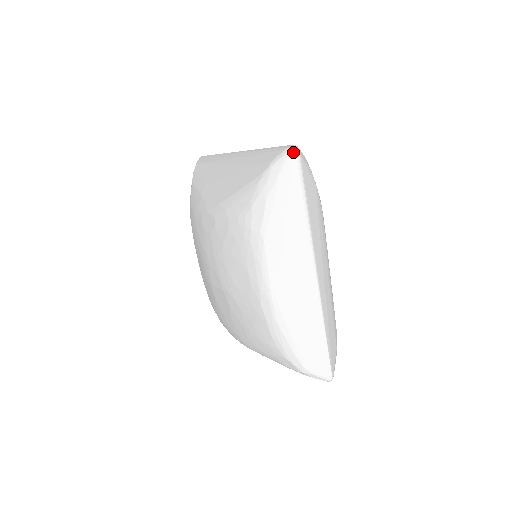
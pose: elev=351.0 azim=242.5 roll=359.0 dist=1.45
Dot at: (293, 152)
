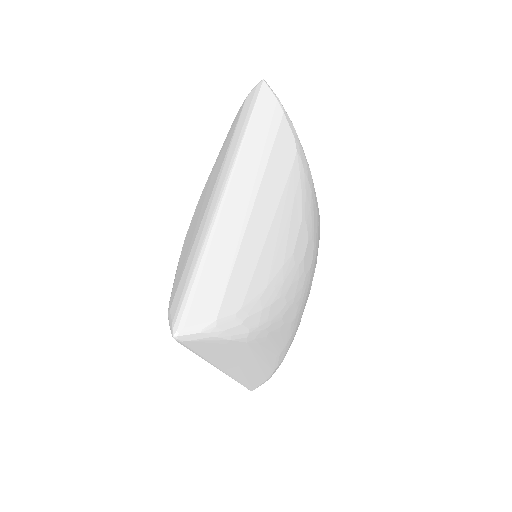
Dot at: (173, 337)
